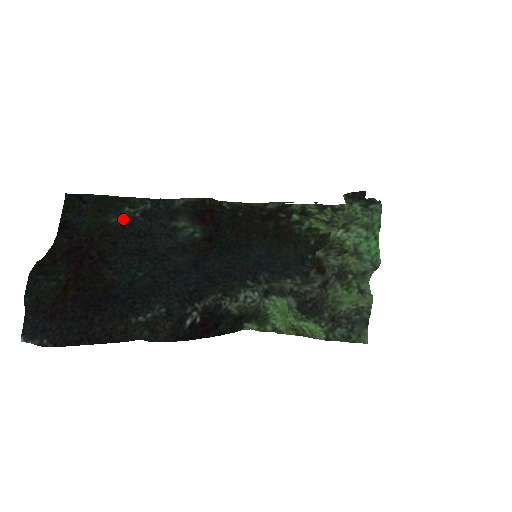
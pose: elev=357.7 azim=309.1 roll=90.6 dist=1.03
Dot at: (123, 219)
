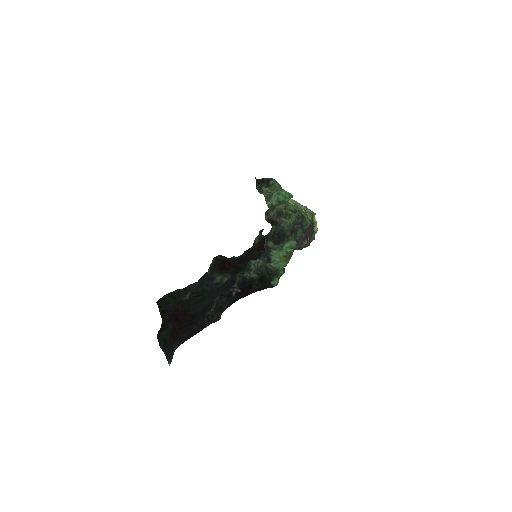
Dot at: (189, 295)
